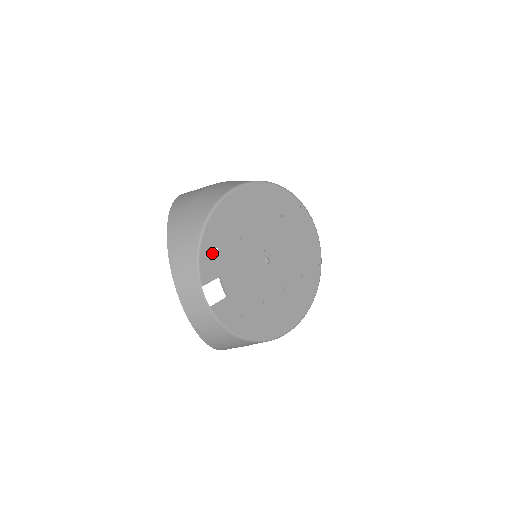
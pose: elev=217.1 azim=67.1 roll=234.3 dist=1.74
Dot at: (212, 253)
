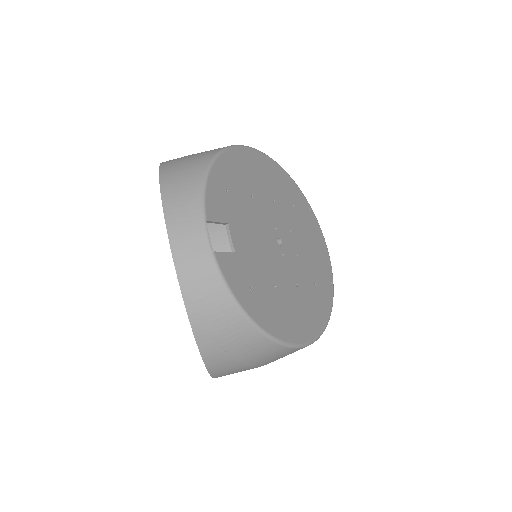
Dot at: (221, 191)
